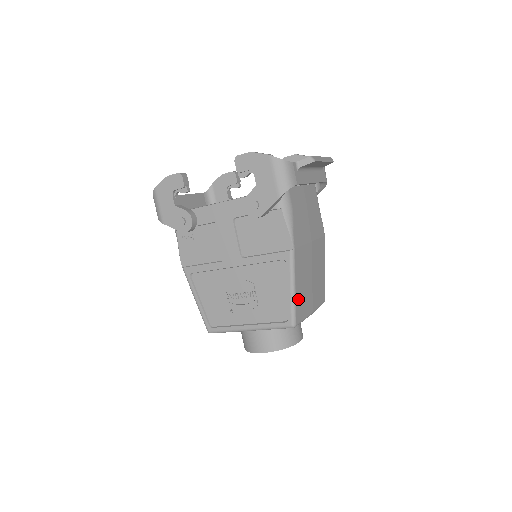
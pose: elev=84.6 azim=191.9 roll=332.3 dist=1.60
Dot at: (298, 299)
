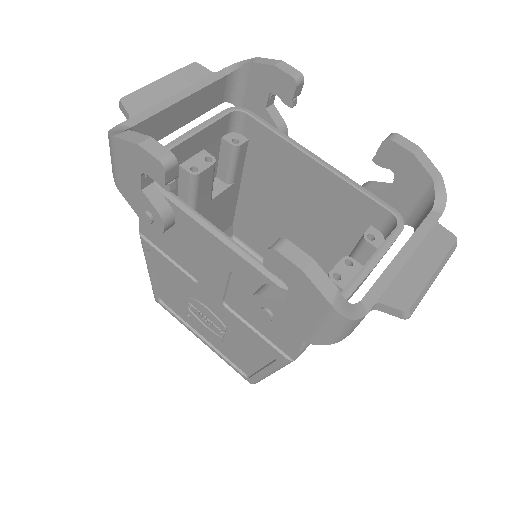
Dot at: occluded
